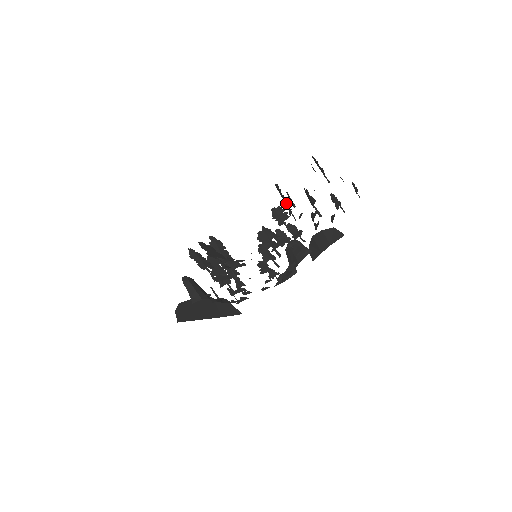
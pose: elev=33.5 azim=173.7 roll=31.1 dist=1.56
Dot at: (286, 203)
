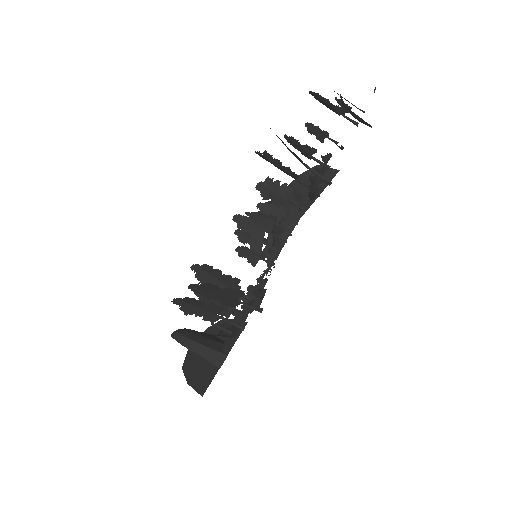
Dot at: (296, 177)
